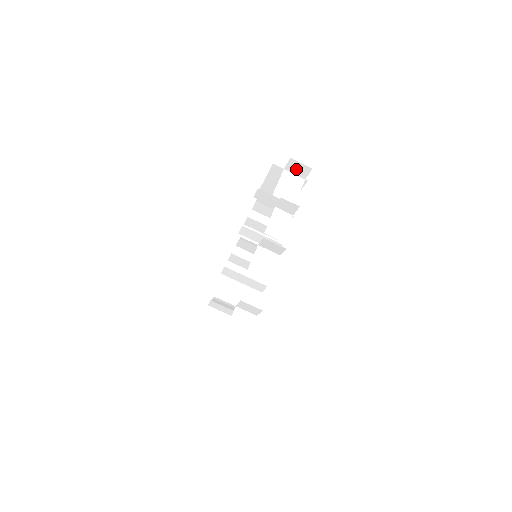
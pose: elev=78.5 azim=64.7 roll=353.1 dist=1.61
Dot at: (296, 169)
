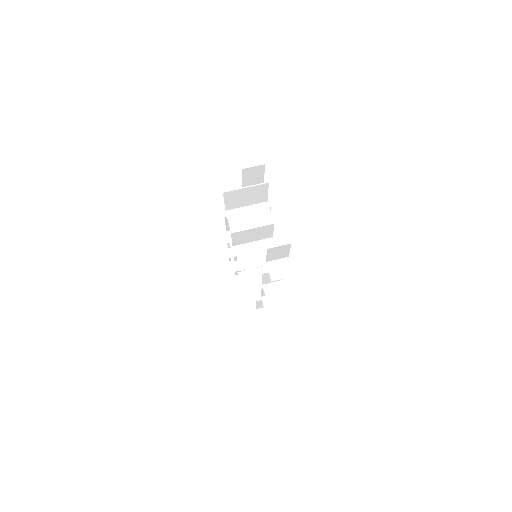
Dot at: occluded
